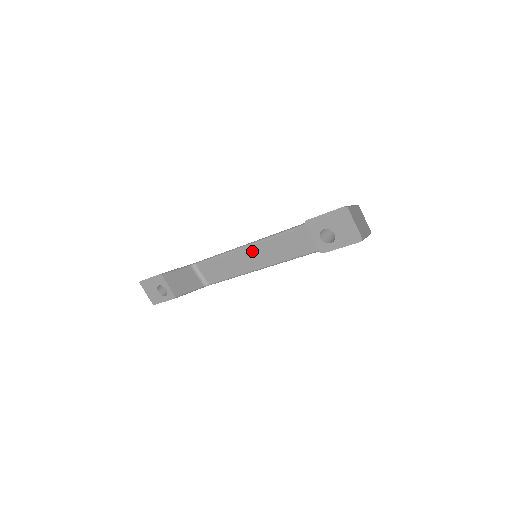
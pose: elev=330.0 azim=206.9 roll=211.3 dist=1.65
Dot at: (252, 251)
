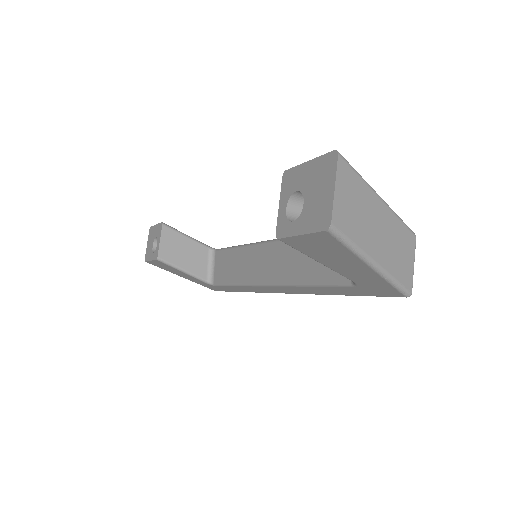
Dot at: (261, 252)
